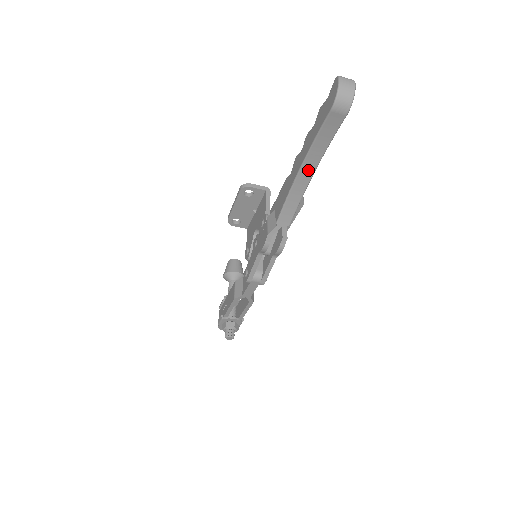
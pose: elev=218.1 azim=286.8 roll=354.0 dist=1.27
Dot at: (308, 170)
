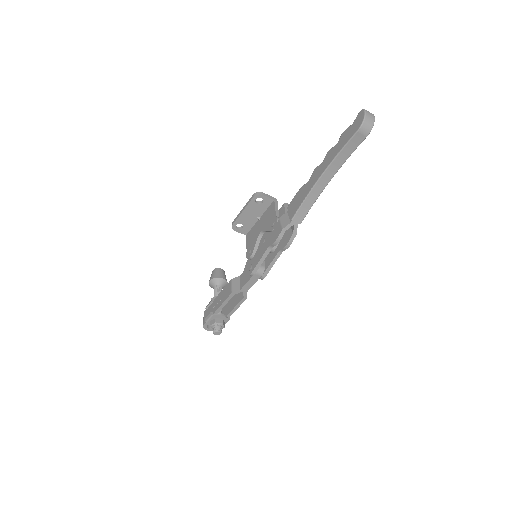
Dot at: (327, 177)
